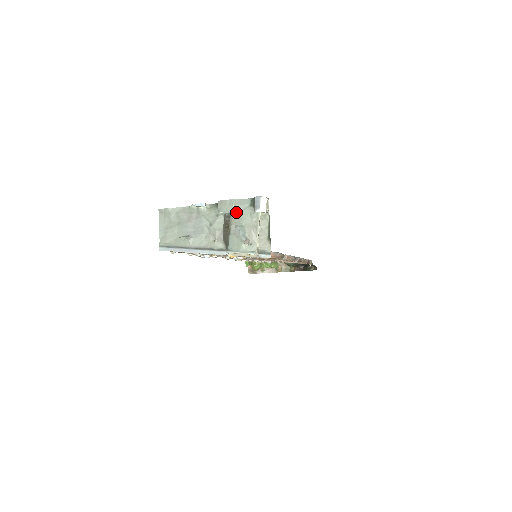
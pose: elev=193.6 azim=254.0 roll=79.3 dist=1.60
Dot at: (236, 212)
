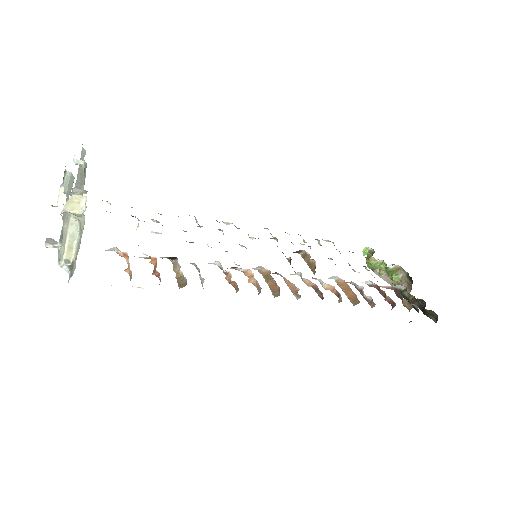
Dot at: (67, 191)
